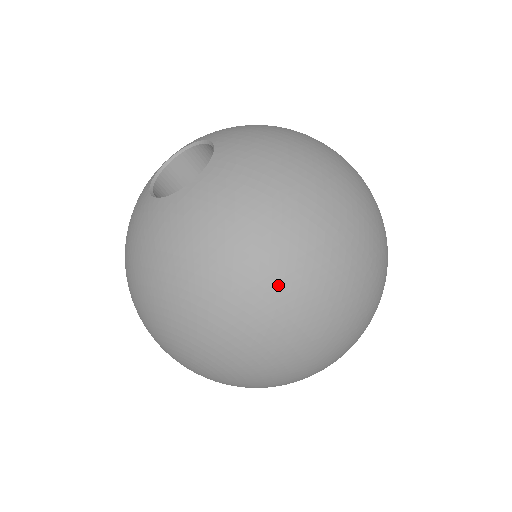
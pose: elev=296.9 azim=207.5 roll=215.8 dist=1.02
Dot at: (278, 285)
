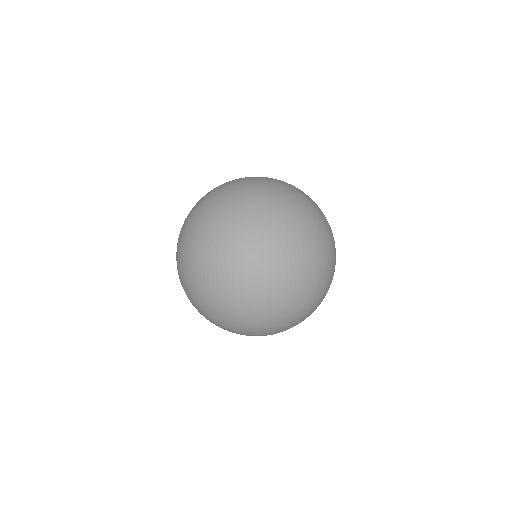
Dot at: (245, 201)
